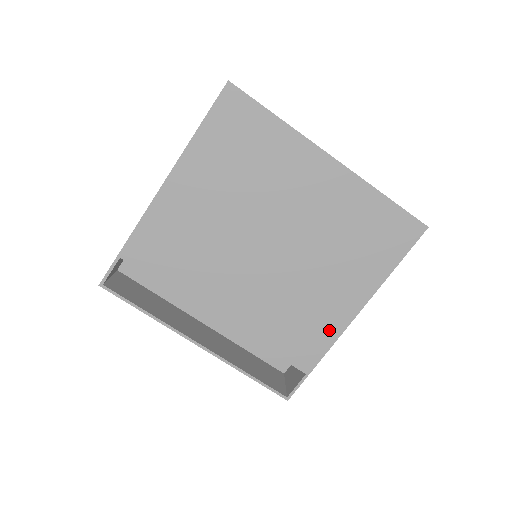
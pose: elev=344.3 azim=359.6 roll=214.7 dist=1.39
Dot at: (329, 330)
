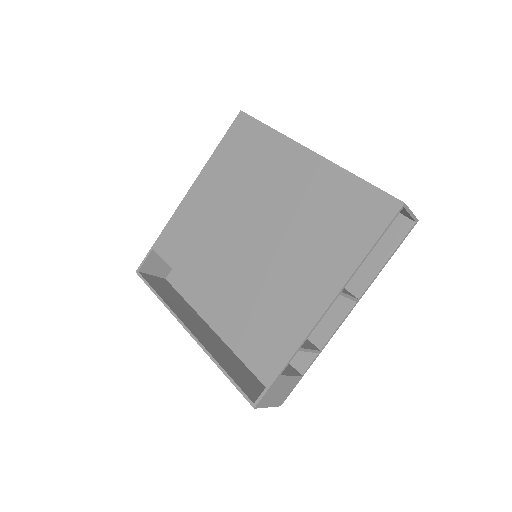
Dot at: (300, 322)
